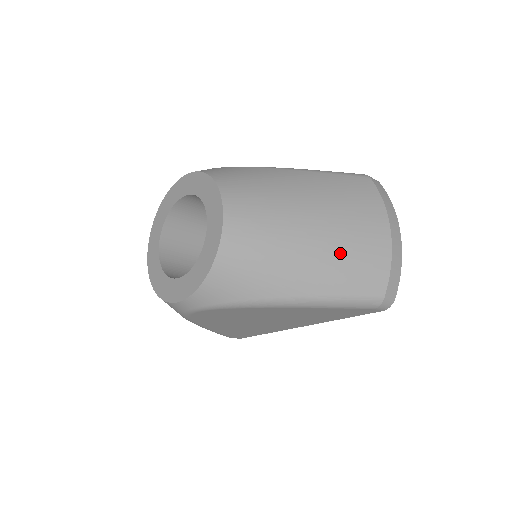
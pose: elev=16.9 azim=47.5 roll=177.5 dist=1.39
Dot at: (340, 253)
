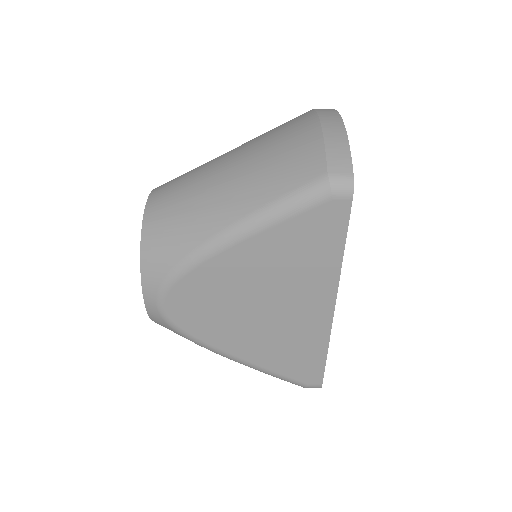
Dot at: (259, 165)
